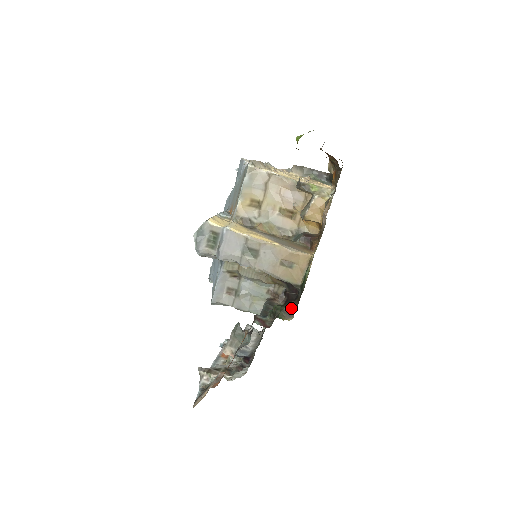
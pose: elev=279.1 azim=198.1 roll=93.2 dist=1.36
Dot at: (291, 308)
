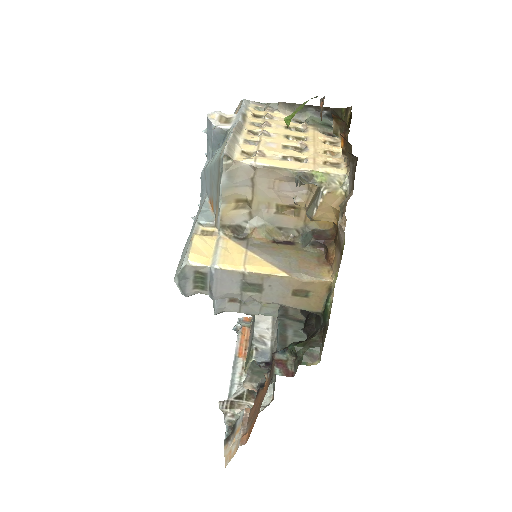
Dot at: (315, 349)
